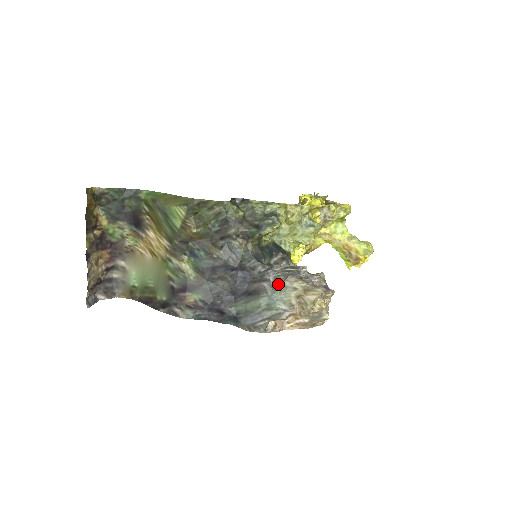
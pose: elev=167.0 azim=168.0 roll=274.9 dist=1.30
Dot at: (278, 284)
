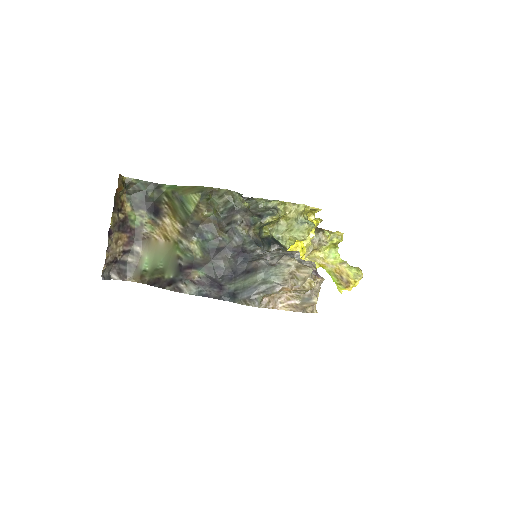
Dot at: (274, 262)
